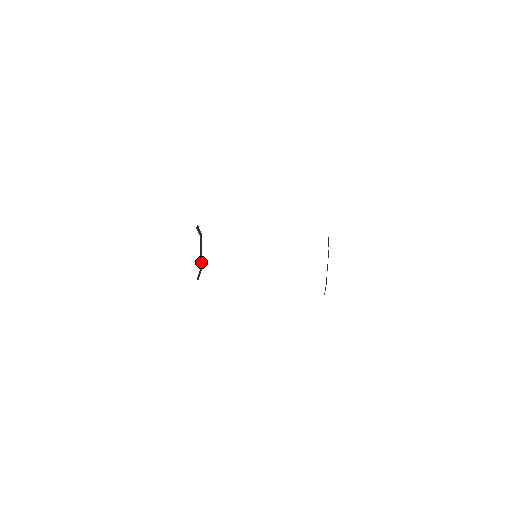
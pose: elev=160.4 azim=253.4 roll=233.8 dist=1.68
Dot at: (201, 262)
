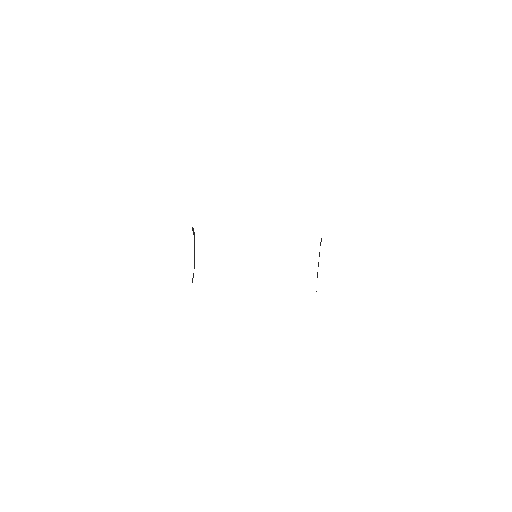
Dot at: (194, 263)
